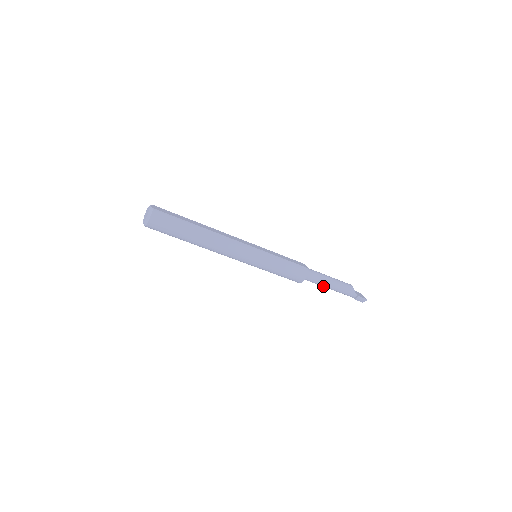
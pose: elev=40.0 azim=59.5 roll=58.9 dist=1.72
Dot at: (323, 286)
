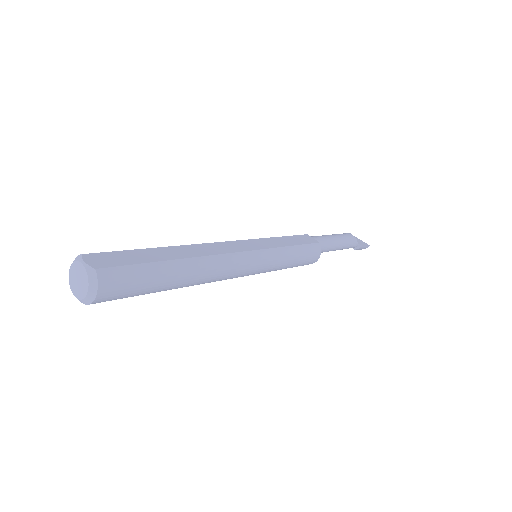
Dot at: occluded
